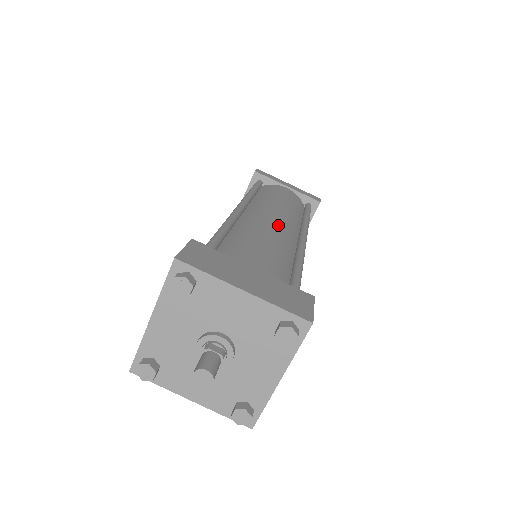
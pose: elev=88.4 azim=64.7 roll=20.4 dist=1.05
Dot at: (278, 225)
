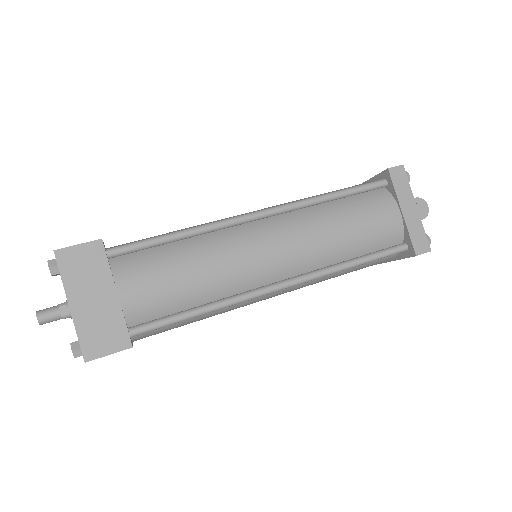
Dot at: (255, 260)
